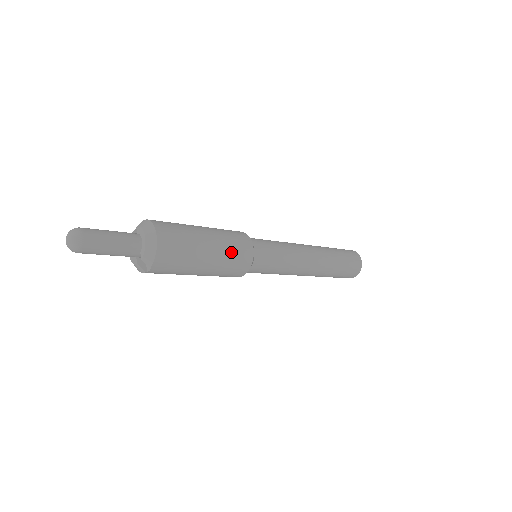
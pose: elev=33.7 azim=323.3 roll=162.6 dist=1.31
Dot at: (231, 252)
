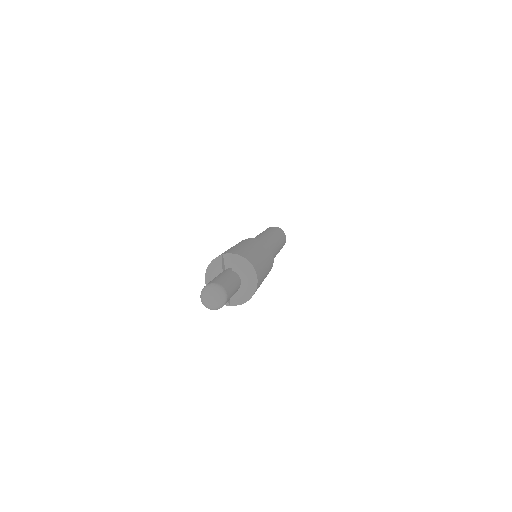
Dot at: occluded
